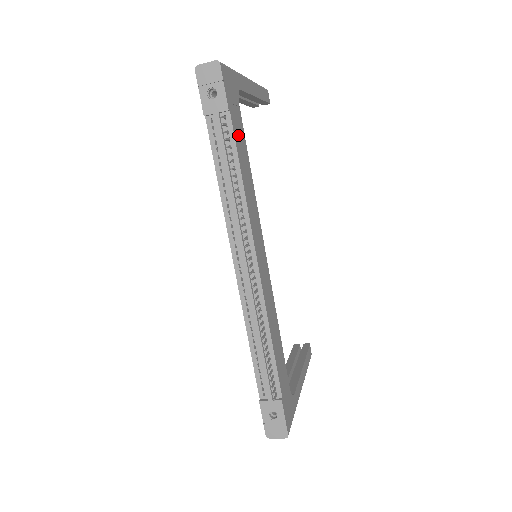
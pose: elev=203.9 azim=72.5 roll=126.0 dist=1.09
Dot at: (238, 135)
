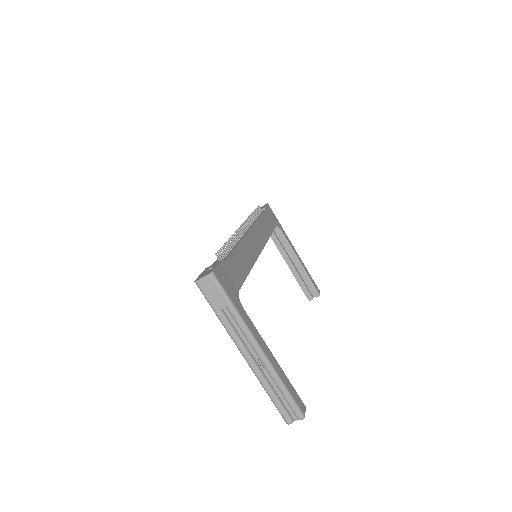
Dot at: (267, 219)
